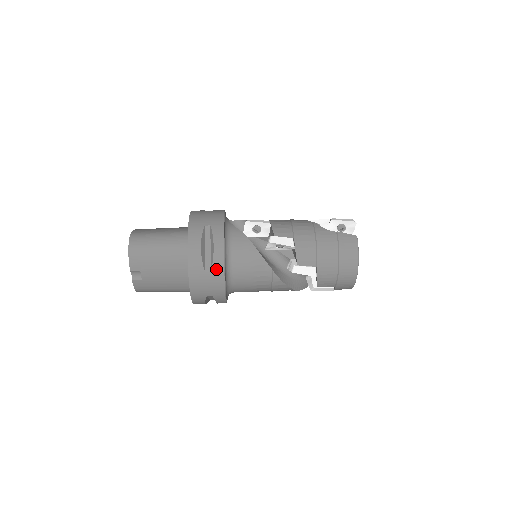
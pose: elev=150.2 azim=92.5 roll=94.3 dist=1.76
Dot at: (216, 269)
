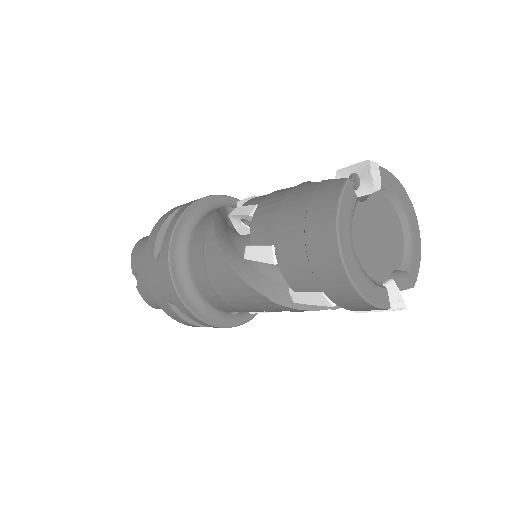
Dot at: (163, 256)
